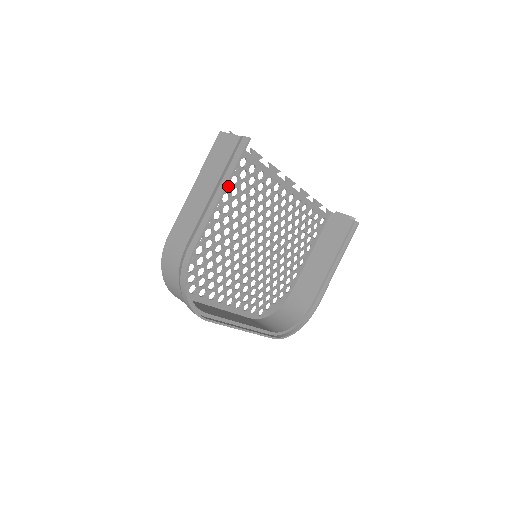
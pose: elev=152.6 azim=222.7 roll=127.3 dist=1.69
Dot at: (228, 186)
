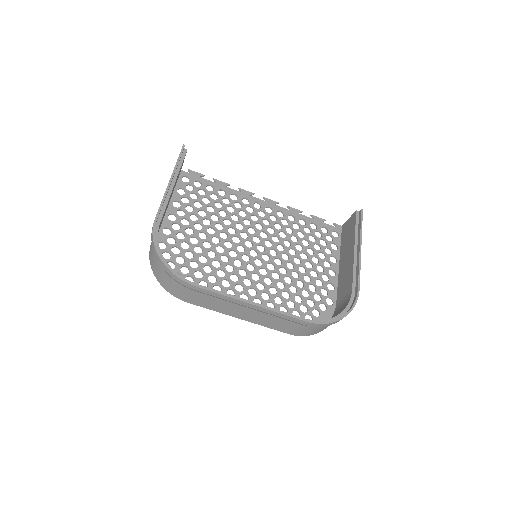
Dot at: occluded
